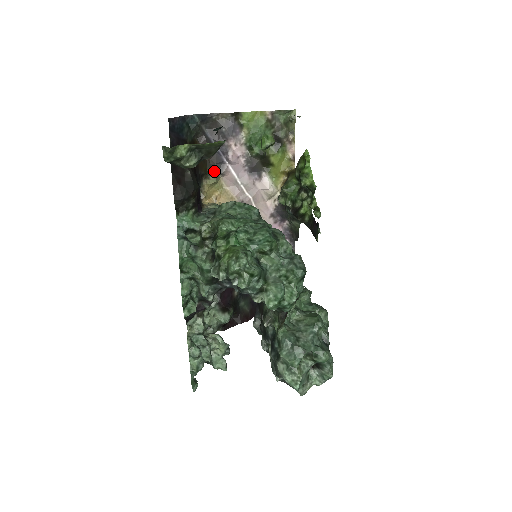
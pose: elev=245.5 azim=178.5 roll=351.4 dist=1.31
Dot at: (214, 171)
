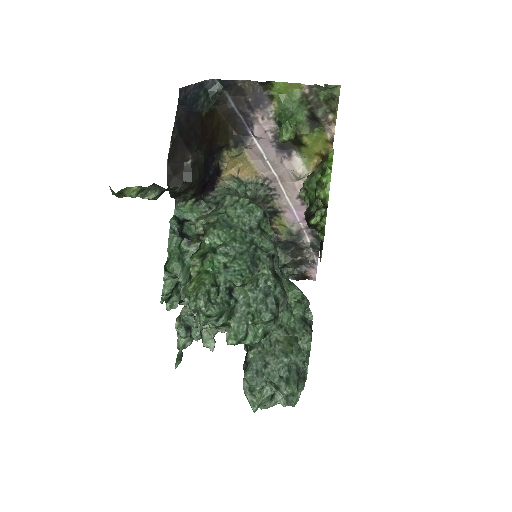
Dot at: (237, 143)
